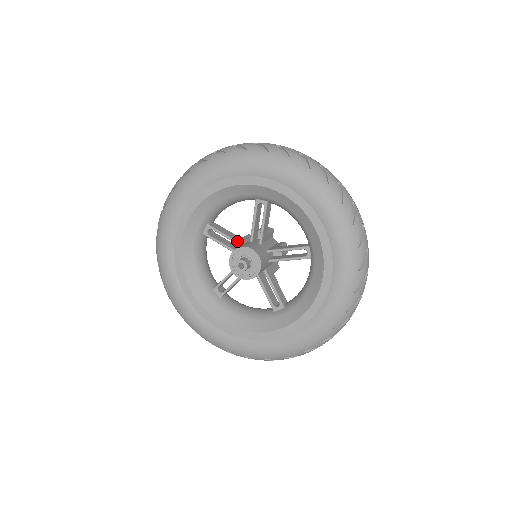
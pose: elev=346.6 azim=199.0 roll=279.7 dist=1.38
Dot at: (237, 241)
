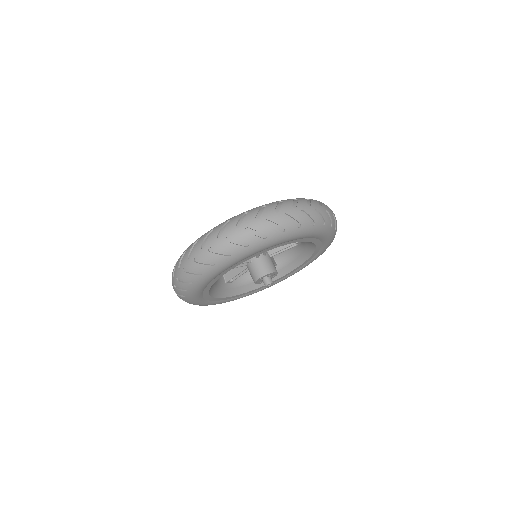
Dot at: (246, 262)
